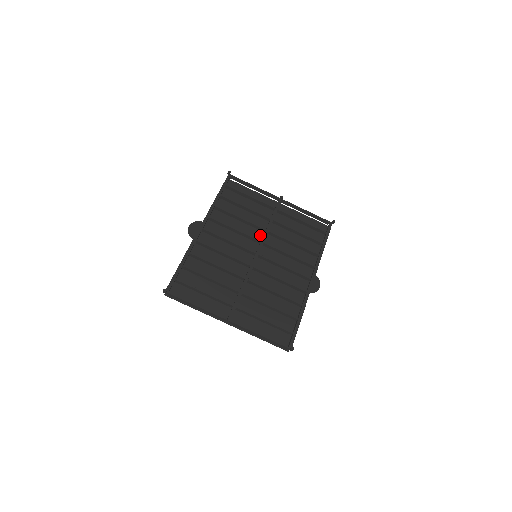
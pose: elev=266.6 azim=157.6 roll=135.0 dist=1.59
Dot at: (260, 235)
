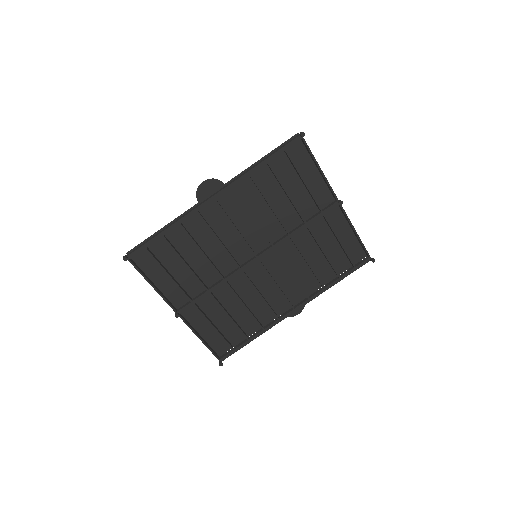
Dot at: (280, 231)
